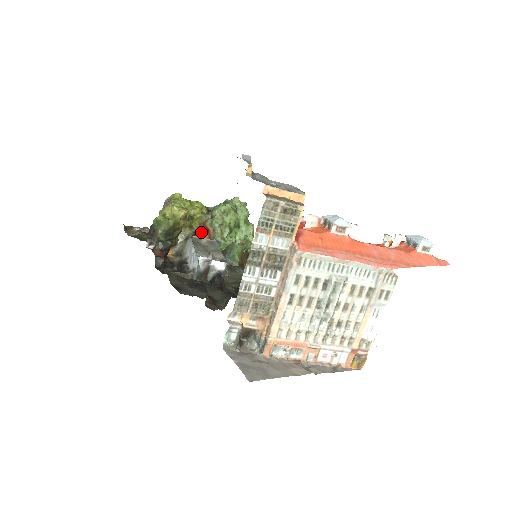
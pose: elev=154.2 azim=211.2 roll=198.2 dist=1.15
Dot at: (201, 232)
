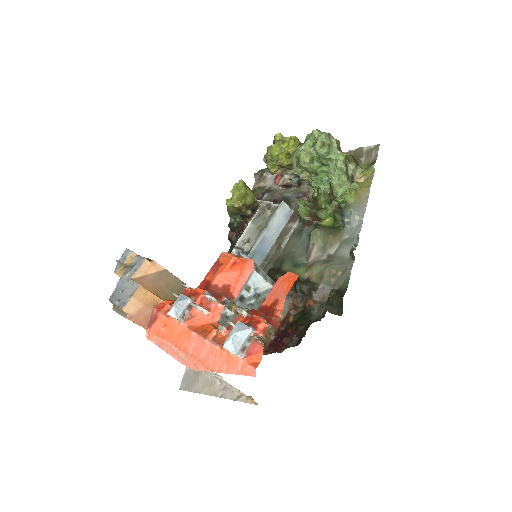
Dot at: occluded
